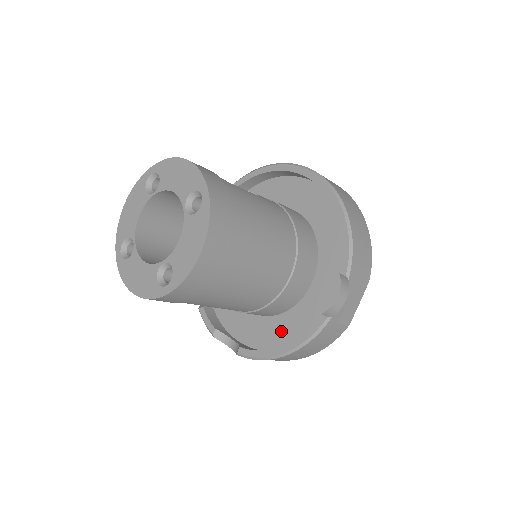
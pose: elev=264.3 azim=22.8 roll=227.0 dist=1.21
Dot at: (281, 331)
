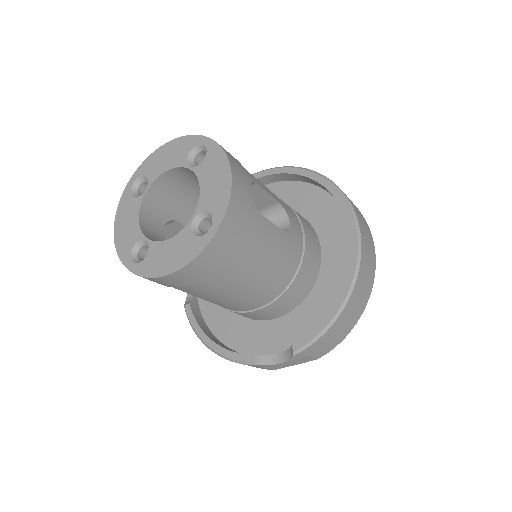
Dot at: (226, 324)
